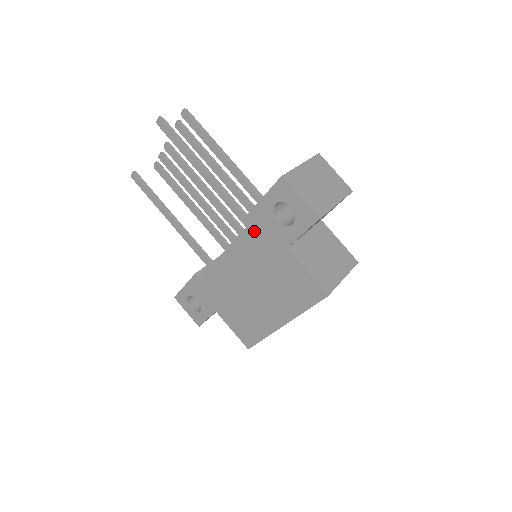
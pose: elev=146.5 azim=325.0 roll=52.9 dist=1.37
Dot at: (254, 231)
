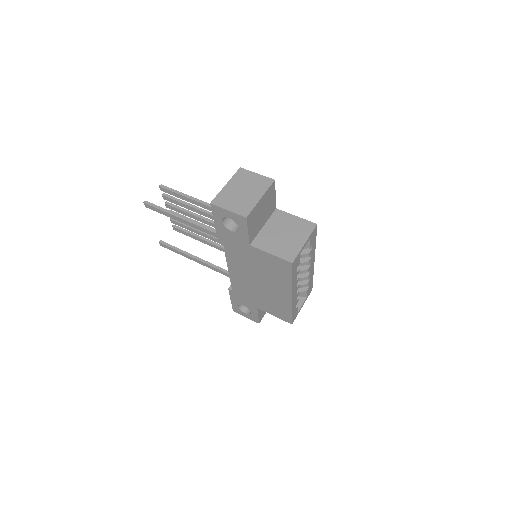
Dot at: (228, 244)
